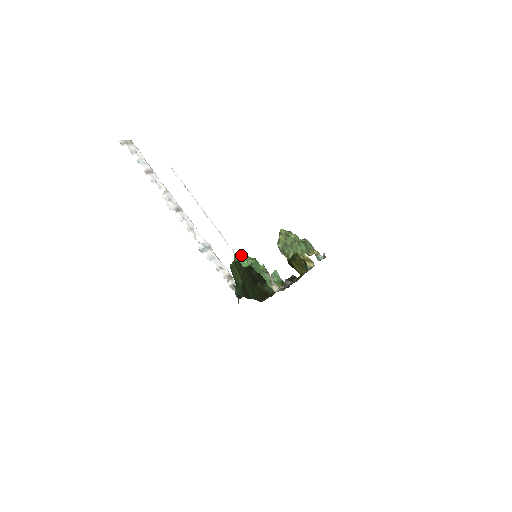
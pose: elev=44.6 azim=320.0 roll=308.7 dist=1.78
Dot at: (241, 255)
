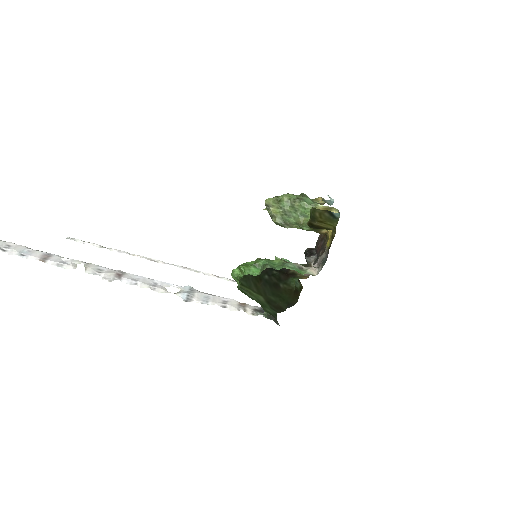
Dot at: (242, 266)
